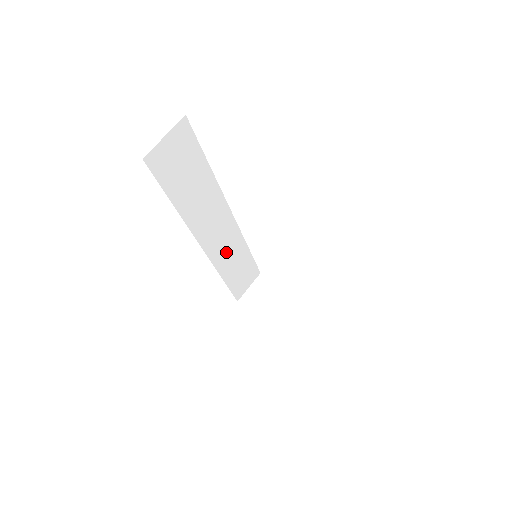
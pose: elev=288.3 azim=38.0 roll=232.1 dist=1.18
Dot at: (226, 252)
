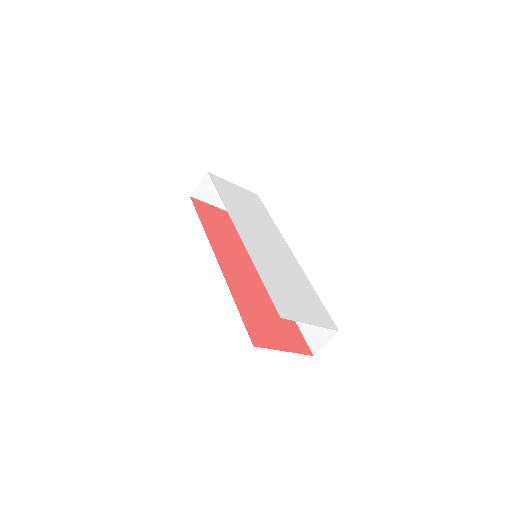
Dot at: occluded
